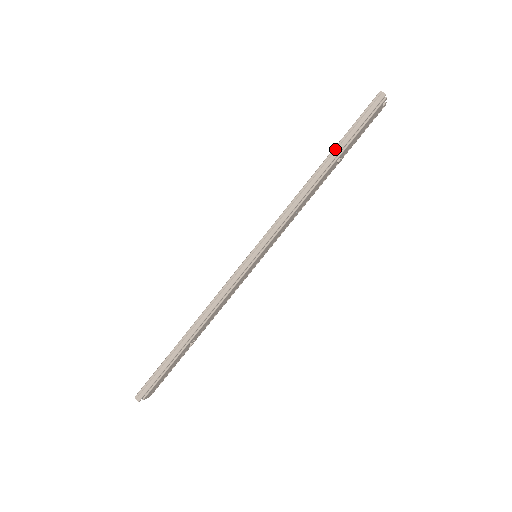
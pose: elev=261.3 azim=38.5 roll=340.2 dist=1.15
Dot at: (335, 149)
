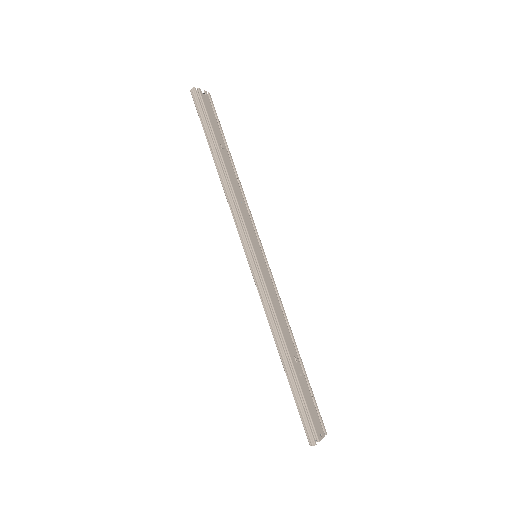
Dot at: (209, 145)
